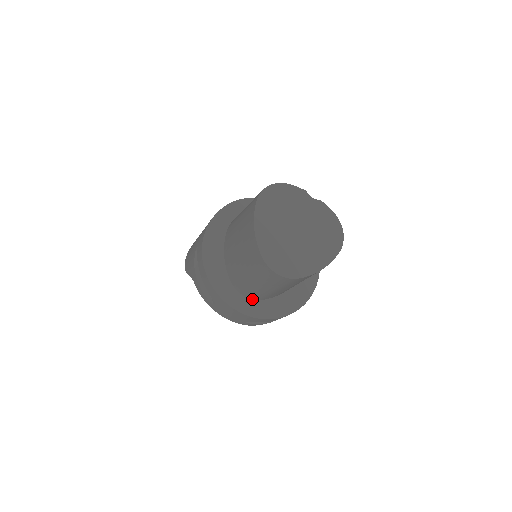
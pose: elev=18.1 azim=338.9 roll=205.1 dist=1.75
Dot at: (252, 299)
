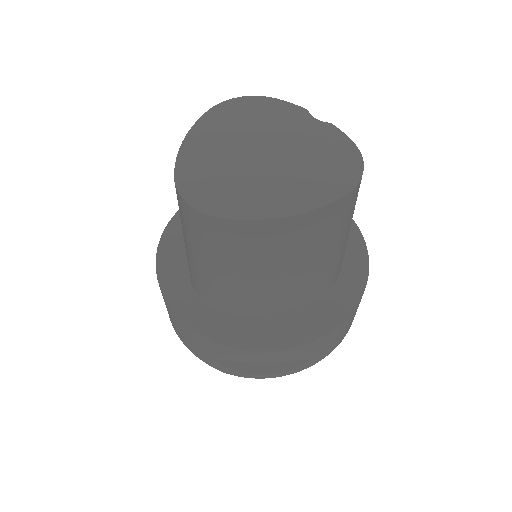
Dot at: (215, 308)
